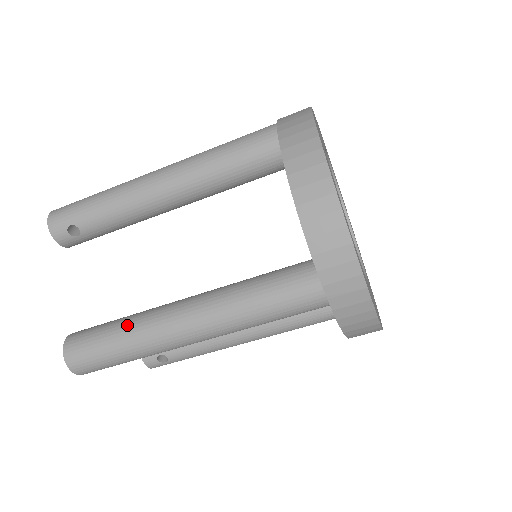
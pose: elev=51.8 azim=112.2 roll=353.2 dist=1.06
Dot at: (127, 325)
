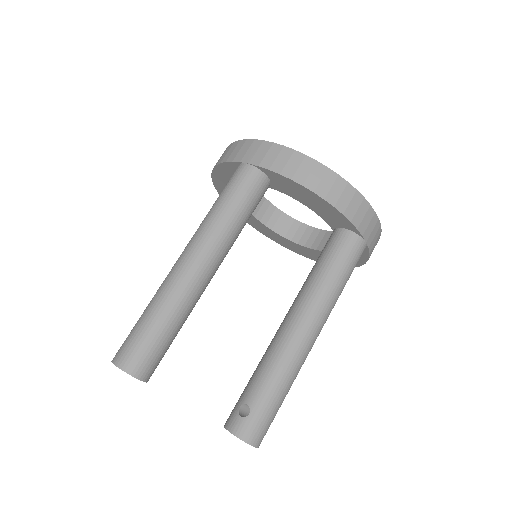
Dot at: occluded
